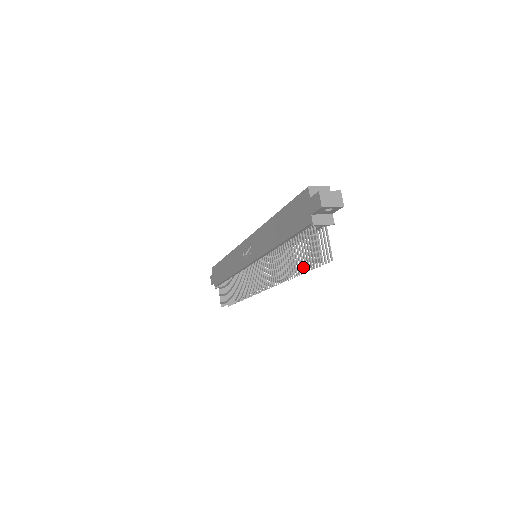
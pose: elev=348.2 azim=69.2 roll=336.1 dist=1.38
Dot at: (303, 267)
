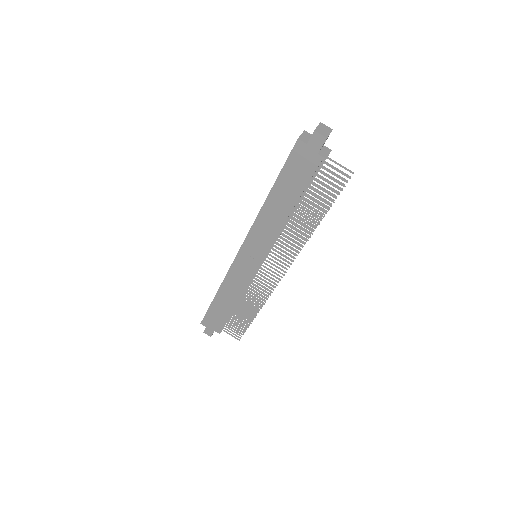
Dot at: (332, 201)
